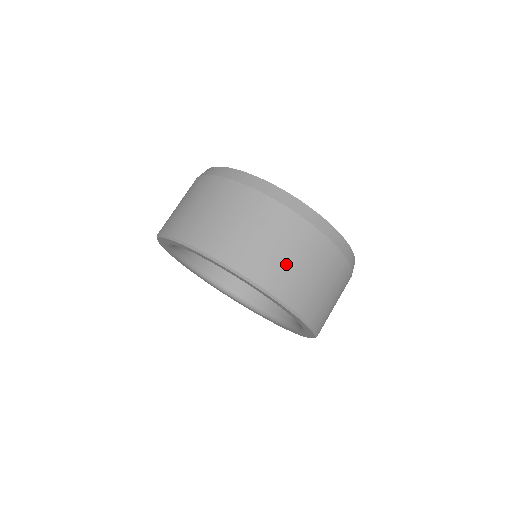
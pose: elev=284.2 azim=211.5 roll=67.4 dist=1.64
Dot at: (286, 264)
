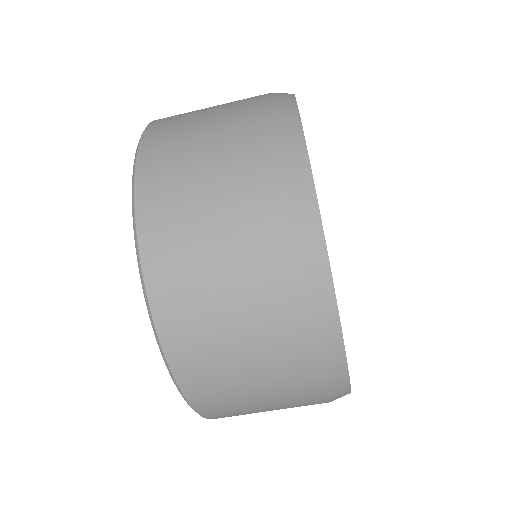
Dot at: occluded
